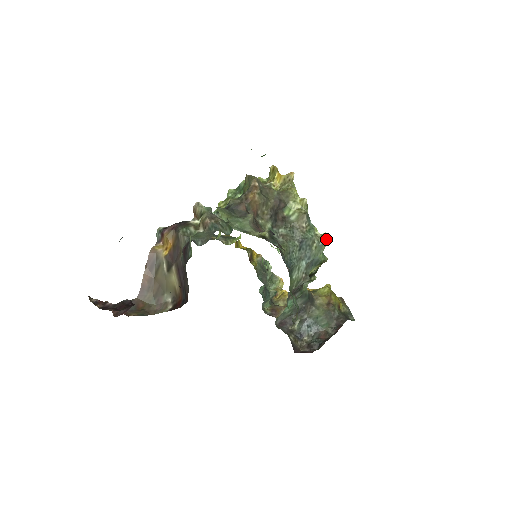
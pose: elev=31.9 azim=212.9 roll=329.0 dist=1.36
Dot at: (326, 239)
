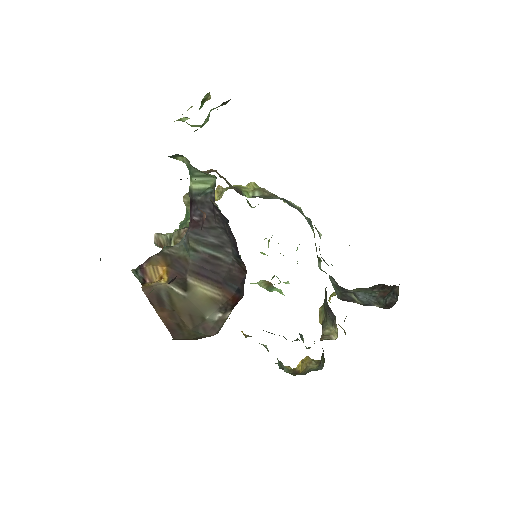
Dot at: occluded
